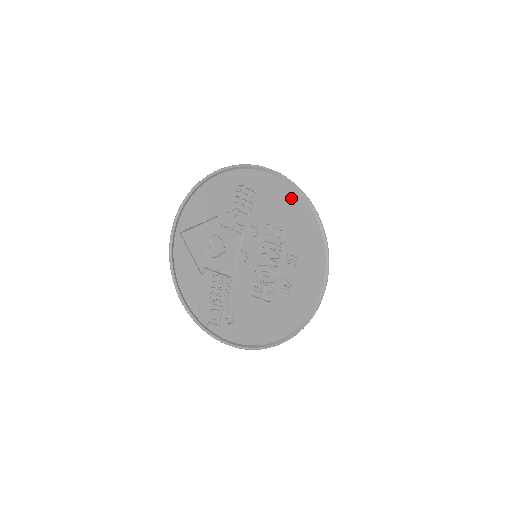
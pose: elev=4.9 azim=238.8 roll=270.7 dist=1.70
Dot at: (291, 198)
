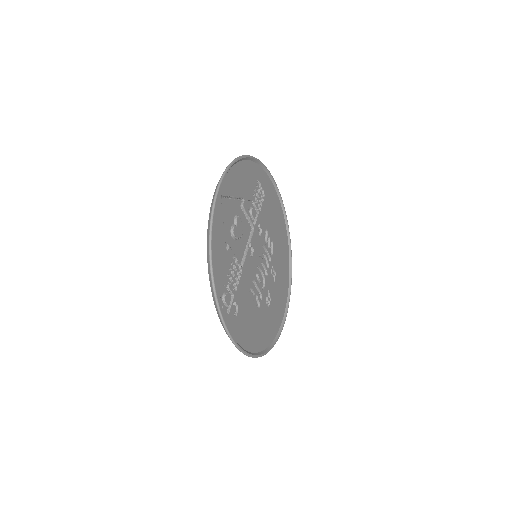
Dot at: (280, 216)
